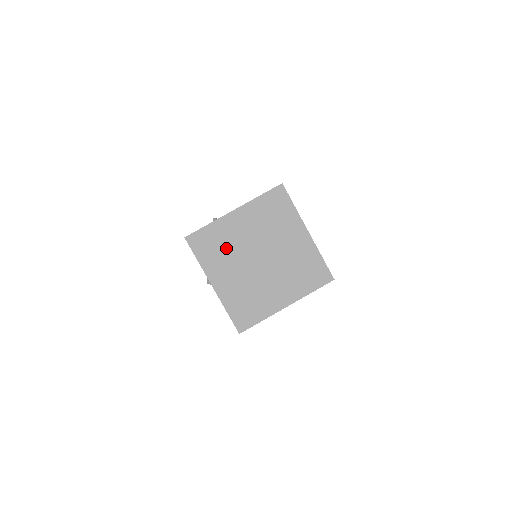
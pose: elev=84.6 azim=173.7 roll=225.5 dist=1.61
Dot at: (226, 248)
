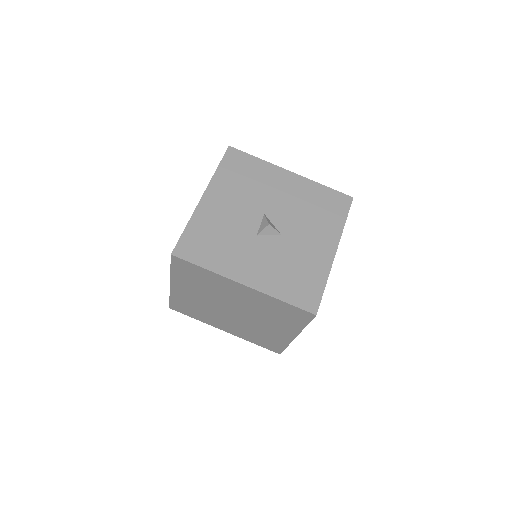
Dot at: (201, 309)
